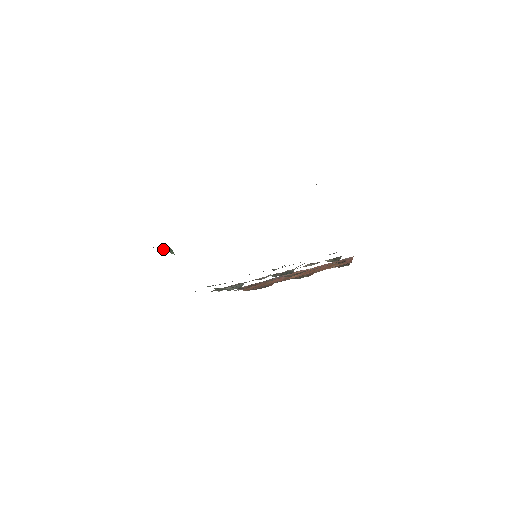
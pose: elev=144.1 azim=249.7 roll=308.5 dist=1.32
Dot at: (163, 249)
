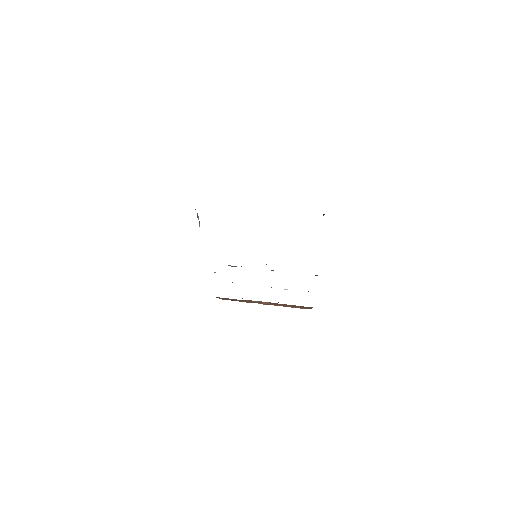
Dot at: (198, 217)
